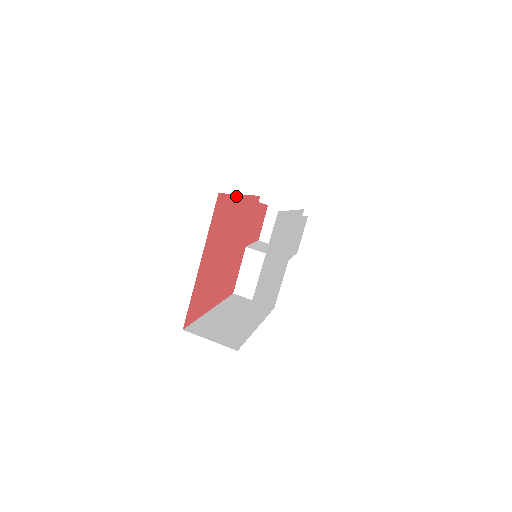
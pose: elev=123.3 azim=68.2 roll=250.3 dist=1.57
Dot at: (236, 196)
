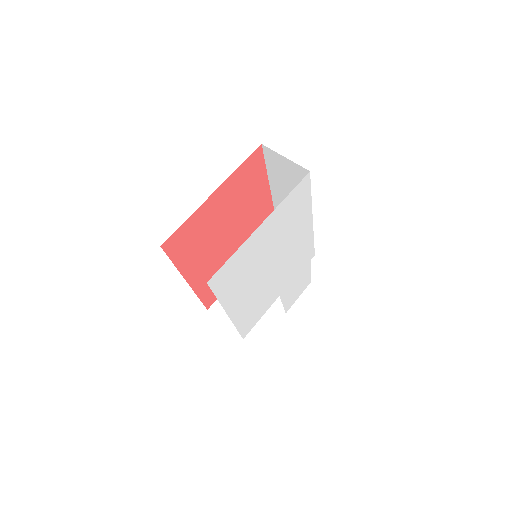
Dot at: (267, 183)
